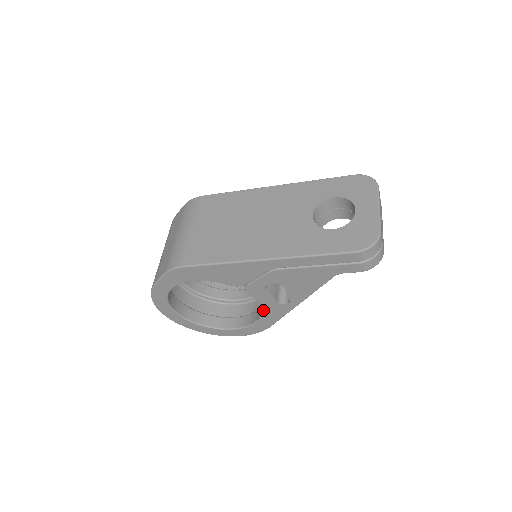
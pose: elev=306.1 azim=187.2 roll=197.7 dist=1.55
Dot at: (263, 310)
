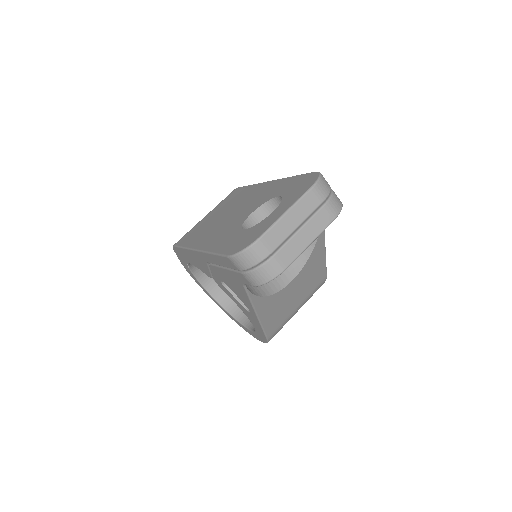
Dot at: (245, 314)
